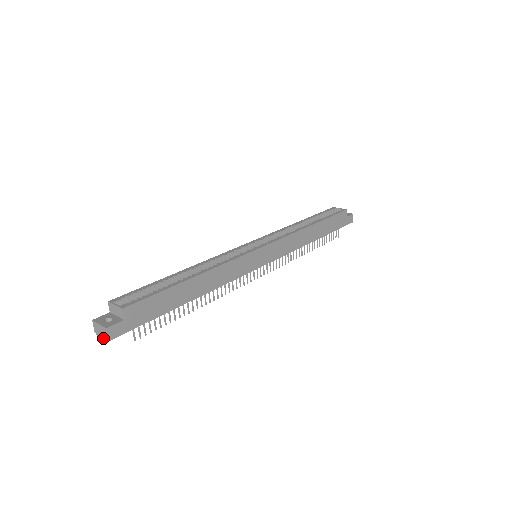
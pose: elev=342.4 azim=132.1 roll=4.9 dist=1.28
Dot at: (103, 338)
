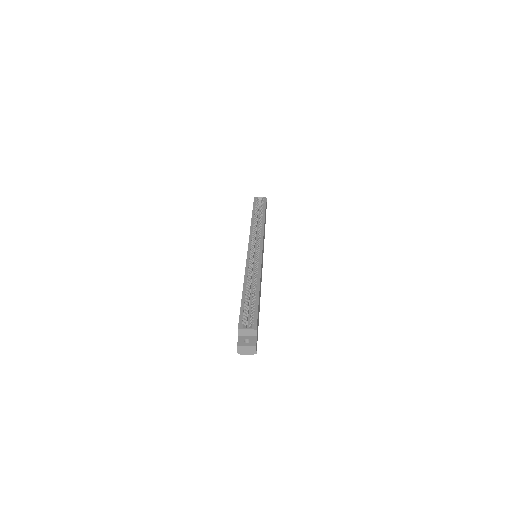
Dot at: (249, 354)
